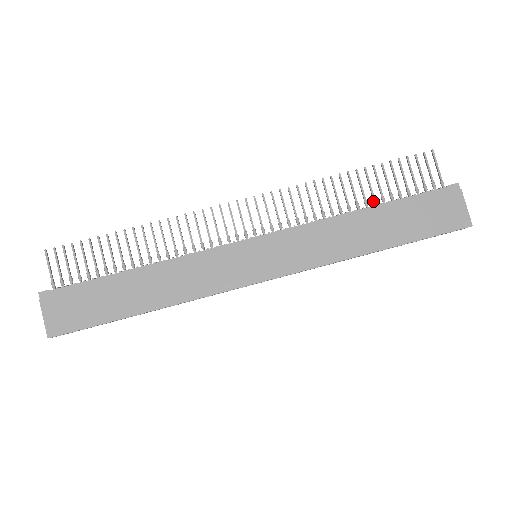
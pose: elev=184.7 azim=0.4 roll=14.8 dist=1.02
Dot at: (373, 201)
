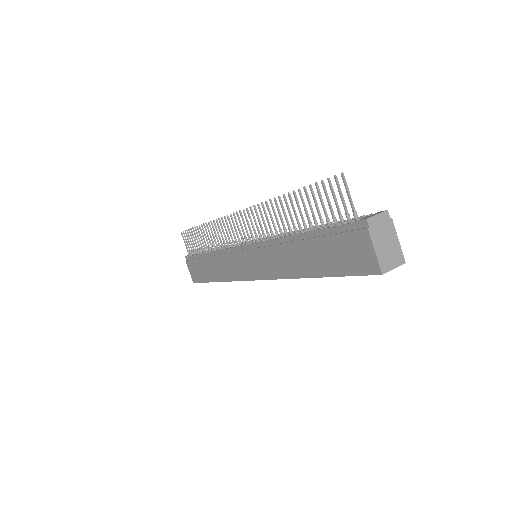
Dot at: (304, 227)
